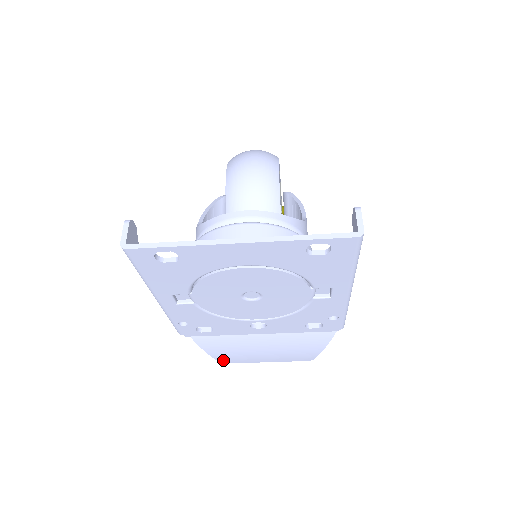
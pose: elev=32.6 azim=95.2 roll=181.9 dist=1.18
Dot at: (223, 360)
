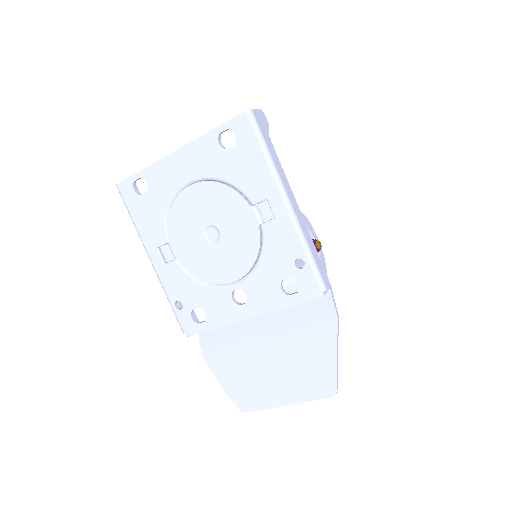
Dot at: (240, 403)
